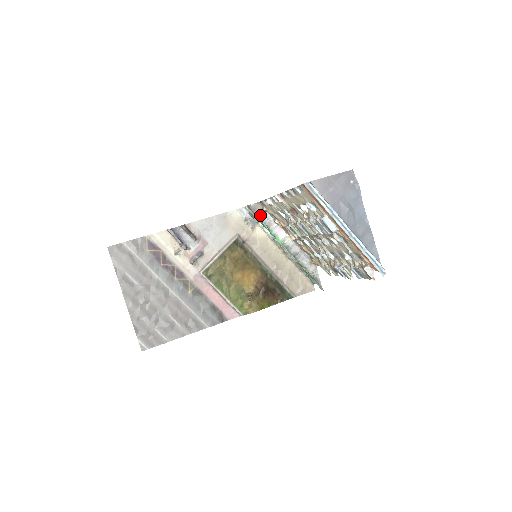
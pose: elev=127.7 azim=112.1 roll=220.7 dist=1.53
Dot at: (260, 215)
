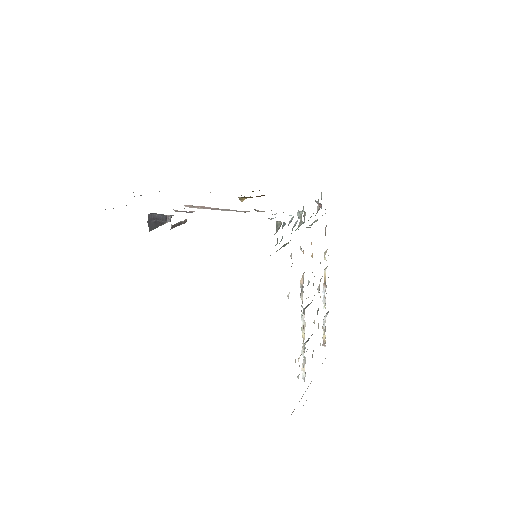
Dot at: occluded
